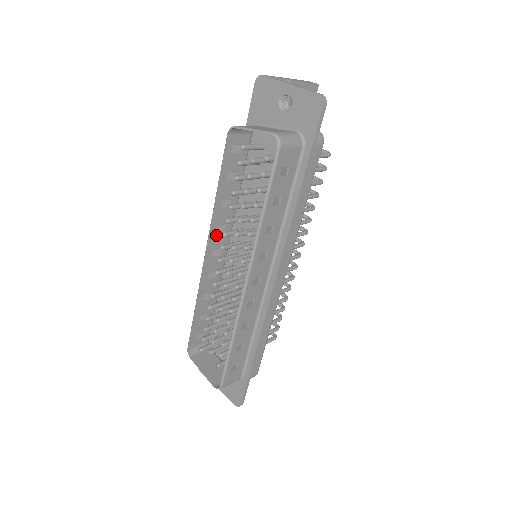
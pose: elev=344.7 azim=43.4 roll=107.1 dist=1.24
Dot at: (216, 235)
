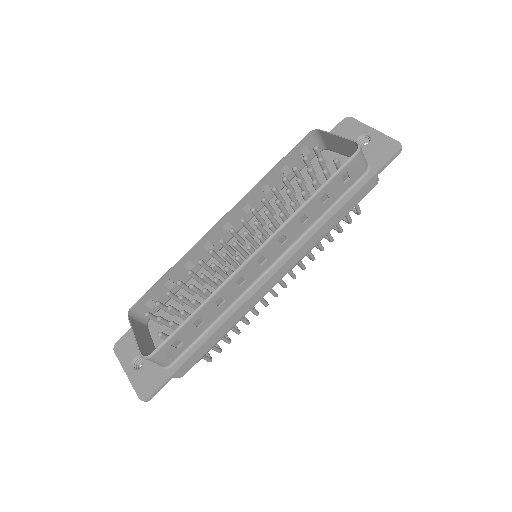
Dot at: (240, 210)
